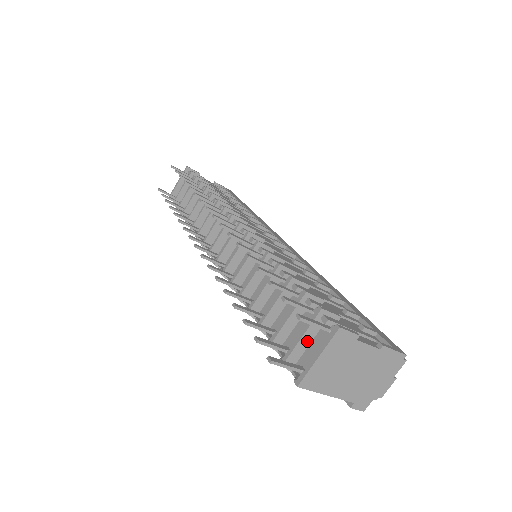
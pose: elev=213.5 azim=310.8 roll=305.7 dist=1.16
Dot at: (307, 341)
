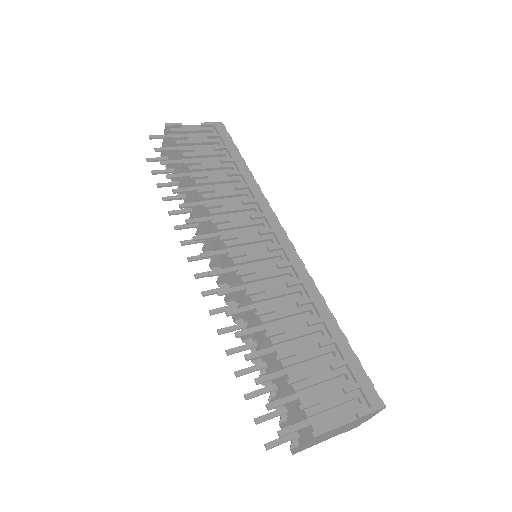
Dot at: (296, 418)
